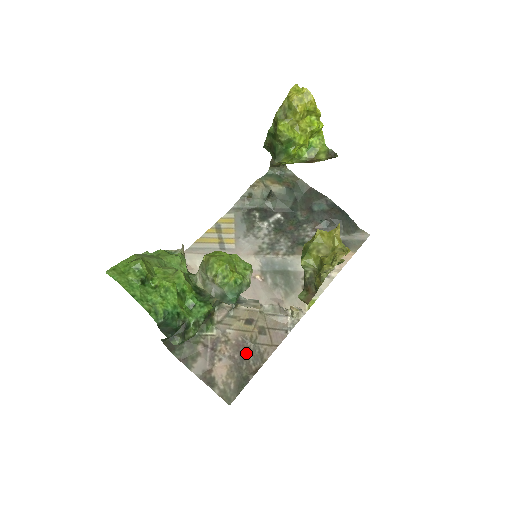
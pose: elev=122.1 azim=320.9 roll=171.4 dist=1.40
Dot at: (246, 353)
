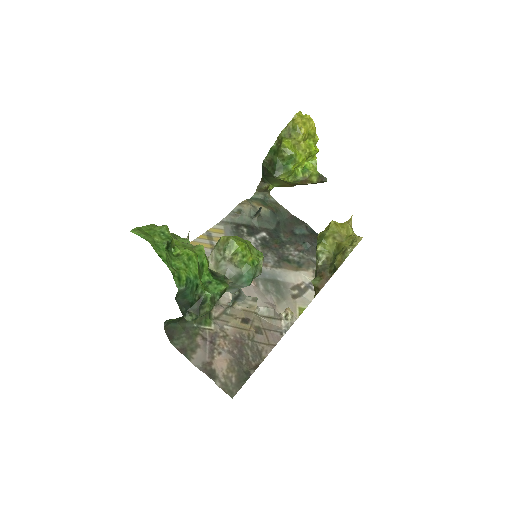
Dot at: (245, 349)
